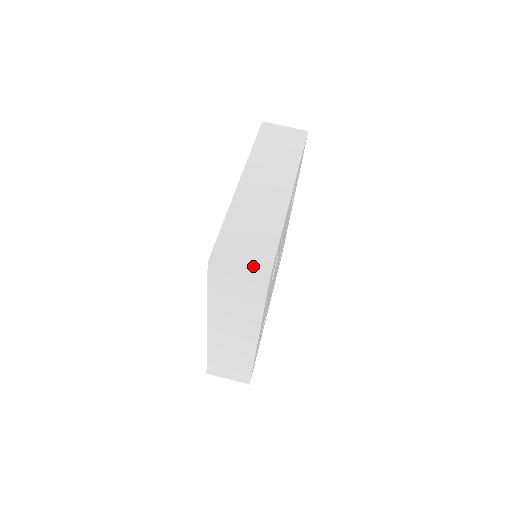
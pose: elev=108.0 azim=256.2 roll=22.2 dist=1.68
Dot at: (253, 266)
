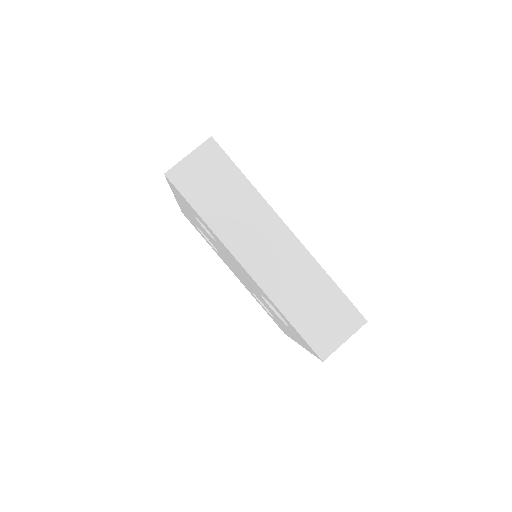
Dot at: occluded
